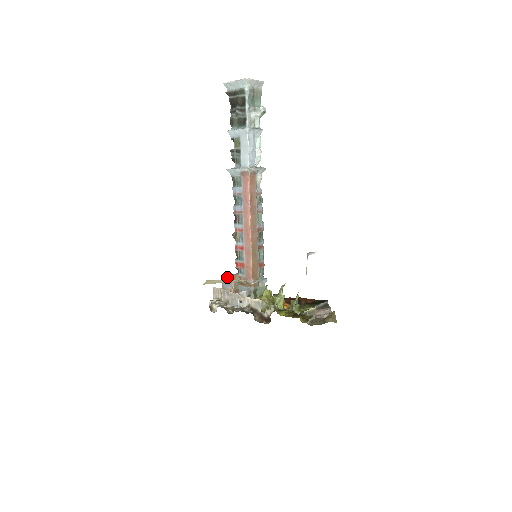
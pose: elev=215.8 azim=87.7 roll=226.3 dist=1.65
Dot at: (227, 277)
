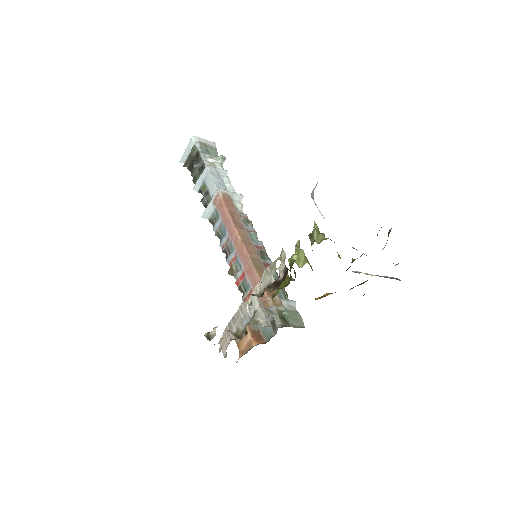
Dot at: occluded
